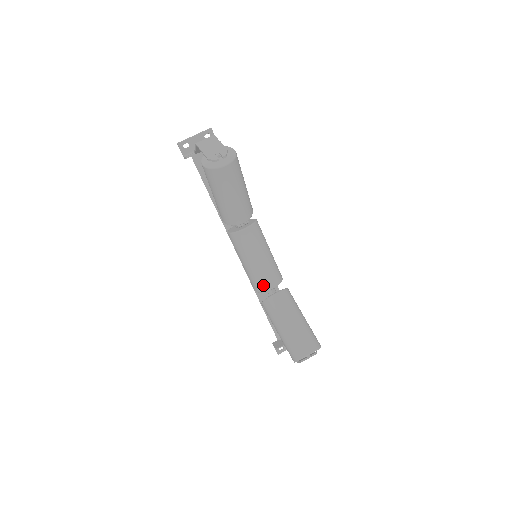
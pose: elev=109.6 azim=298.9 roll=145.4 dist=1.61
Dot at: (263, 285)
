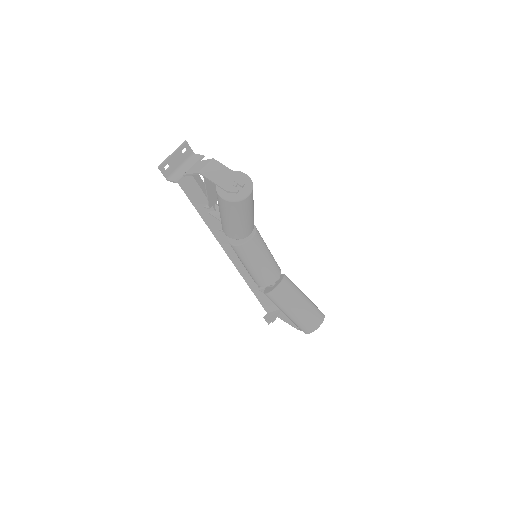
Dot at: (269, 280)
